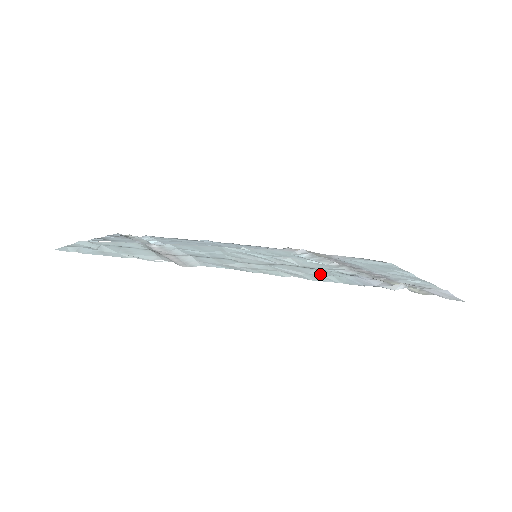
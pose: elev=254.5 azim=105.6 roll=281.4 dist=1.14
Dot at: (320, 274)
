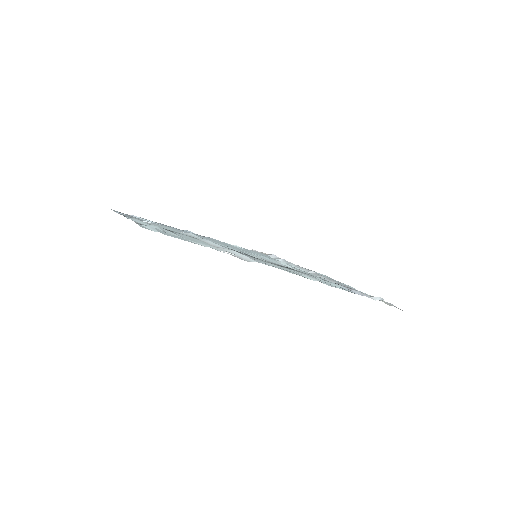
Dot at: occluded
